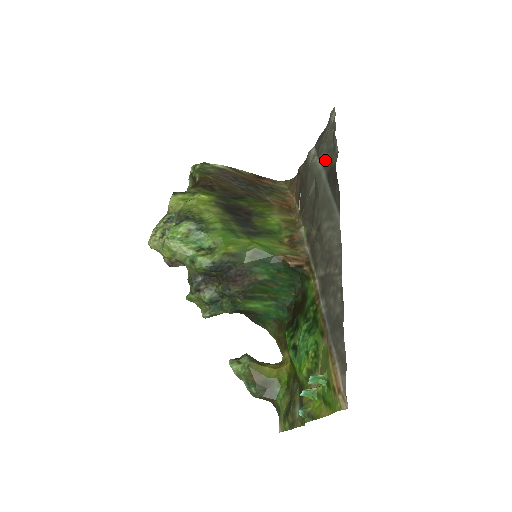
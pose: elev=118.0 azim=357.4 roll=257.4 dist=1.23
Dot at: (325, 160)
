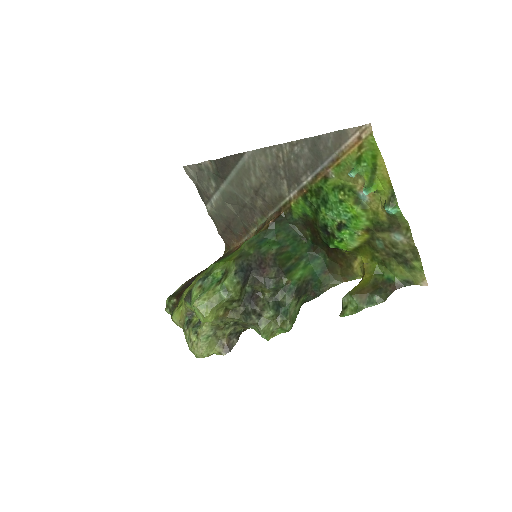
Dot at: (214, 185)
